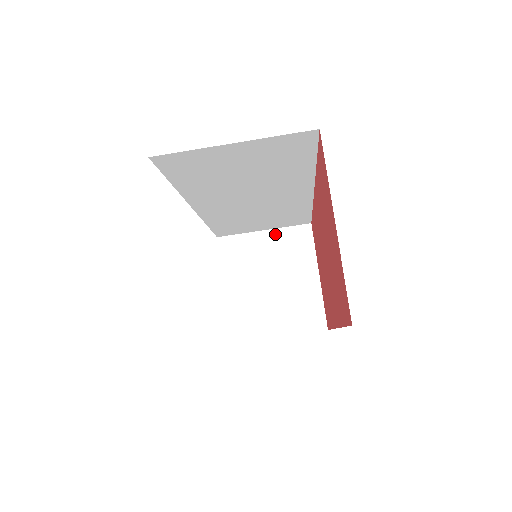
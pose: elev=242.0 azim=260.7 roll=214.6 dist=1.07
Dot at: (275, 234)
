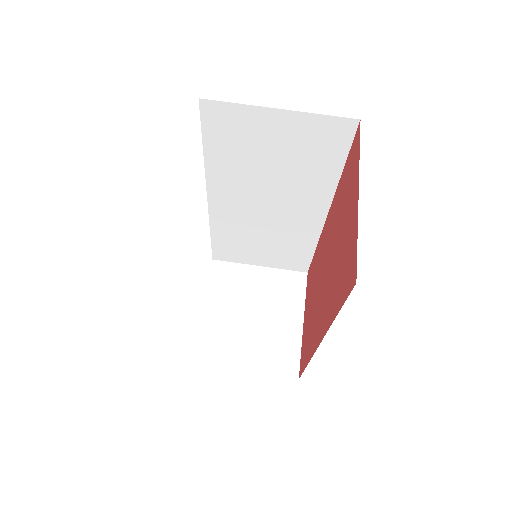
Dot at: (270, 272)
